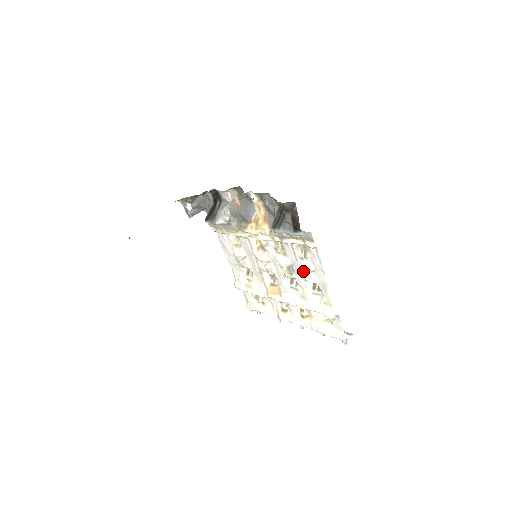
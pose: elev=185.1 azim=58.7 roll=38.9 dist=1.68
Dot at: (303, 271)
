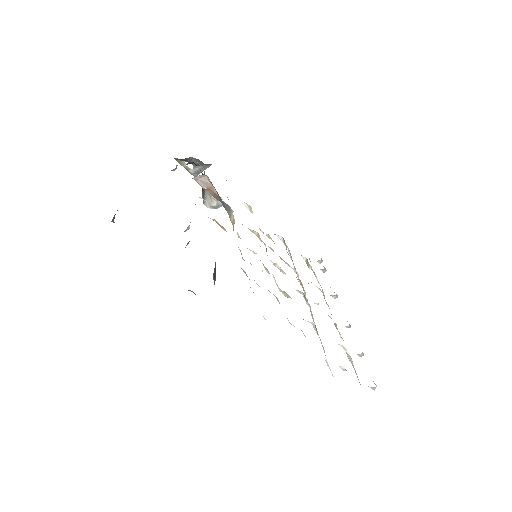
Dot at: occluded
